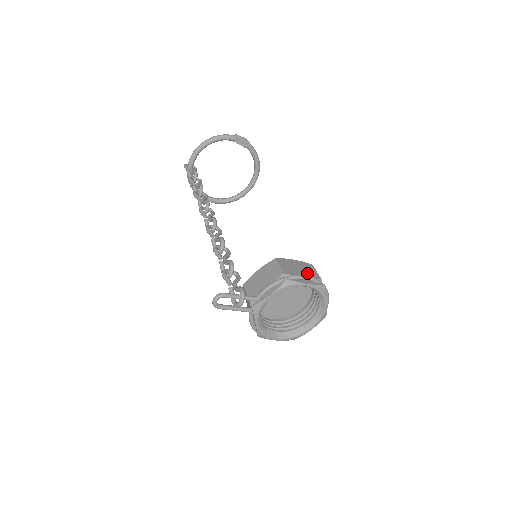
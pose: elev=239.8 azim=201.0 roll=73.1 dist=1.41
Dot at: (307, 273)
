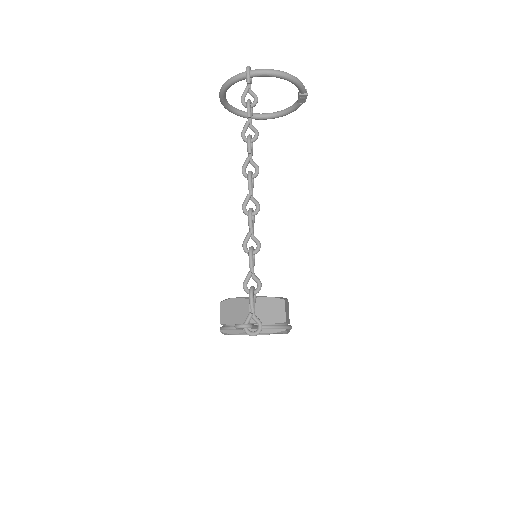
Dot at: (288, 318)
